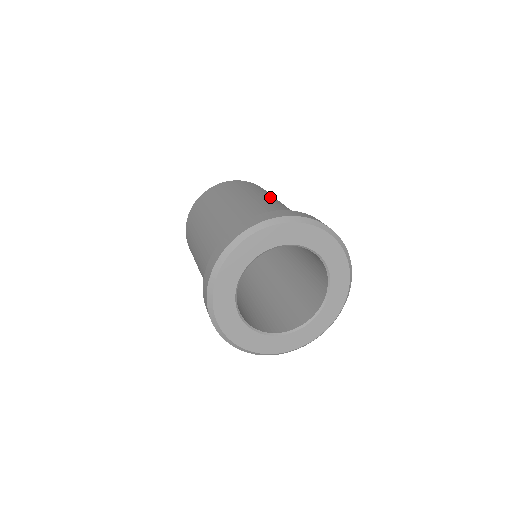
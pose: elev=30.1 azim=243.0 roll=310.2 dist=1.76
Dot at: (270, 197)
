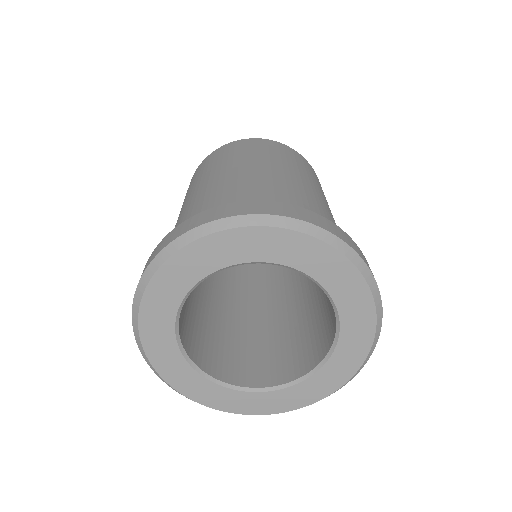
Dot at: (246, 164)
